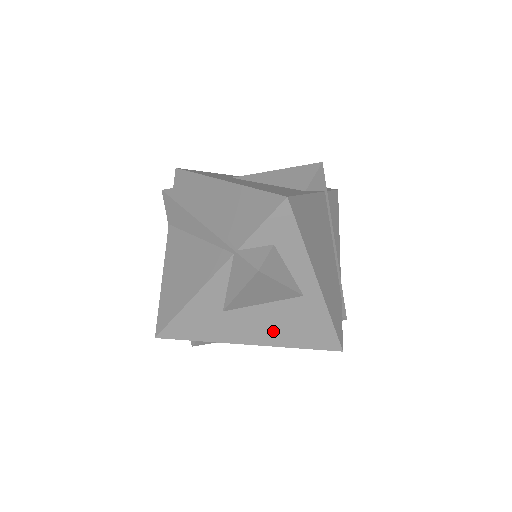
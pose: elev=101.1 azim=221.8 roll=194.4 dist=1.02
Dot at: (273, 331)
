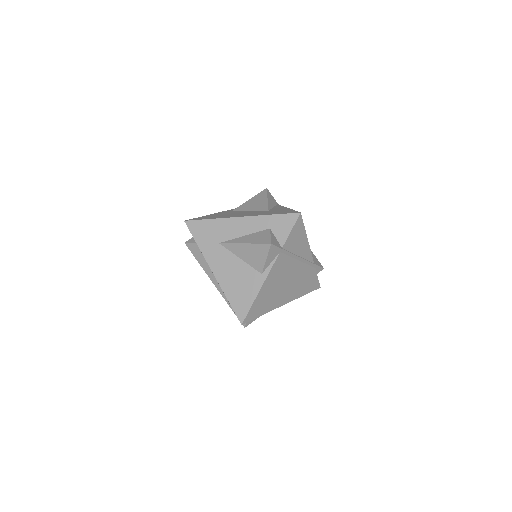
Dot at: occluded
